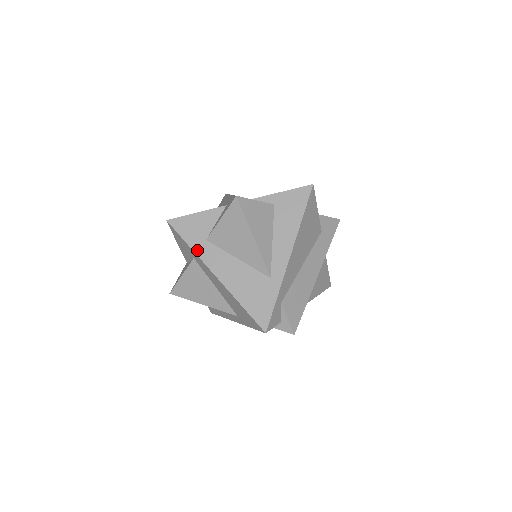
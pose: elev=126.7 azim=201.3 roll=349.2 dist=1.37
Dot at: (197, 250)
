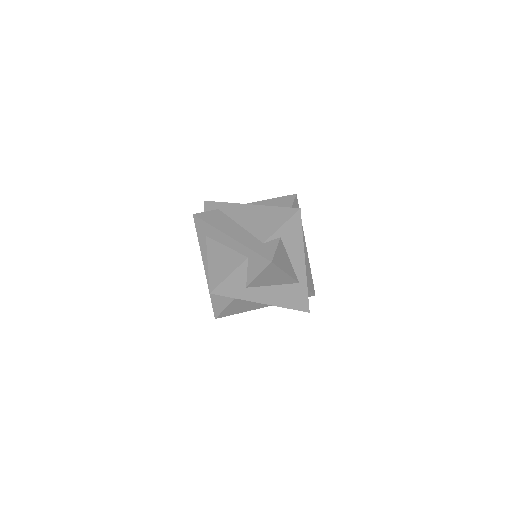
Dot at: (244, 298)
